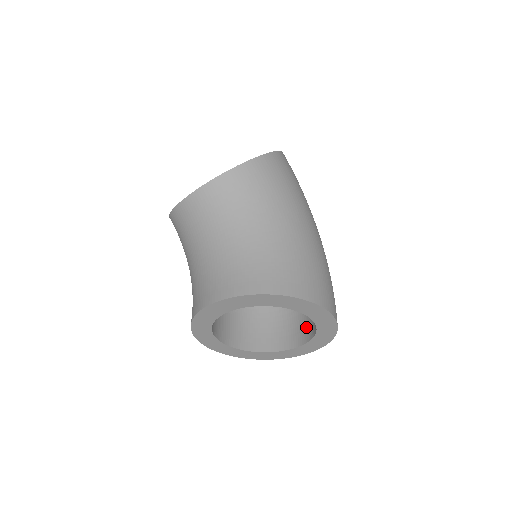
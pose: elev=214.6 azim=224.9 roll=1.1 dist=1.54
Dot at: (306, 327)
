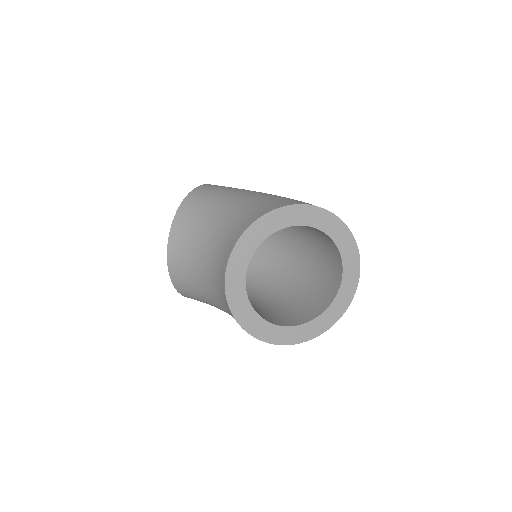
Dot at: (333, 259)
